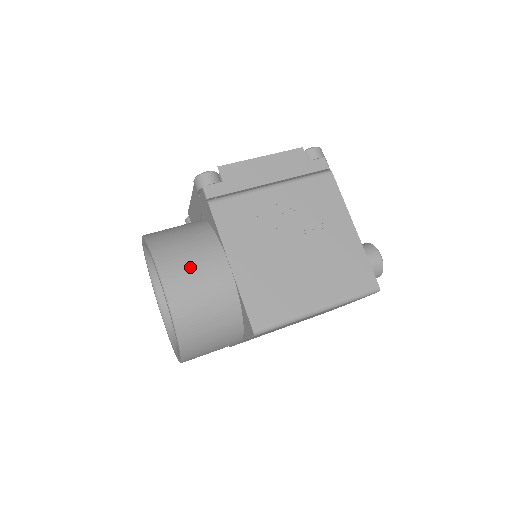
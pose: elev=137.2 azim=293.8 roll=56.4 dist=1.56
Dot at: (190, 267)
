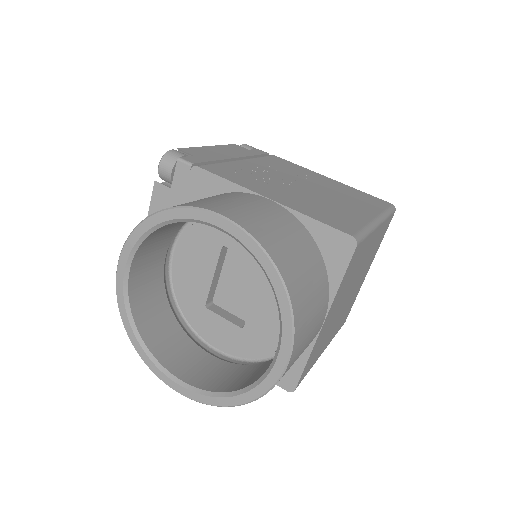
Dot at: (233, 203)
